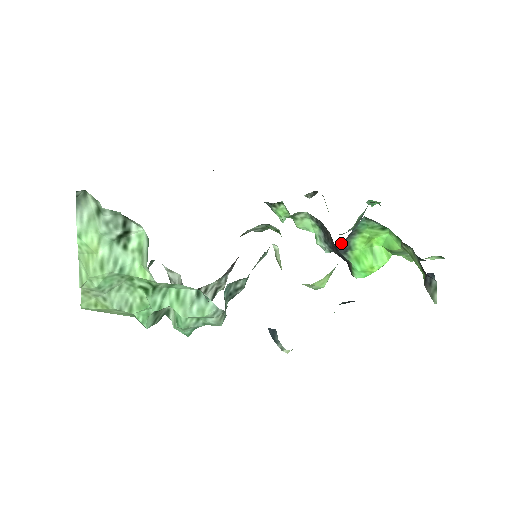
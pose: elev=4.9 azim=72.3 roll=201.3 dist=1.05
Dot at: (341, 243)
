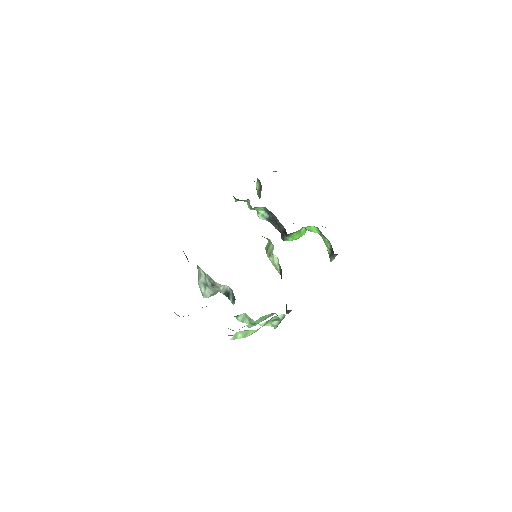
Dot at: occluded
